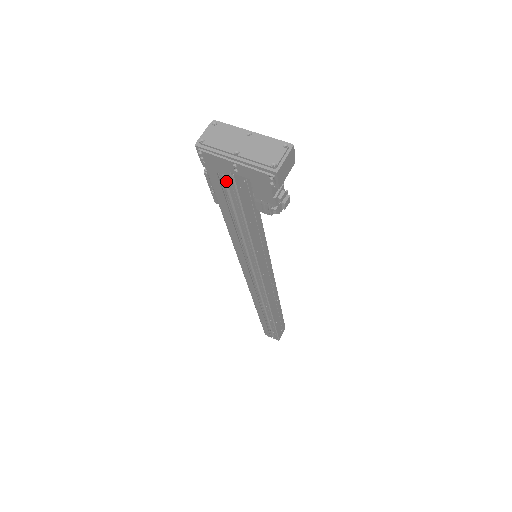
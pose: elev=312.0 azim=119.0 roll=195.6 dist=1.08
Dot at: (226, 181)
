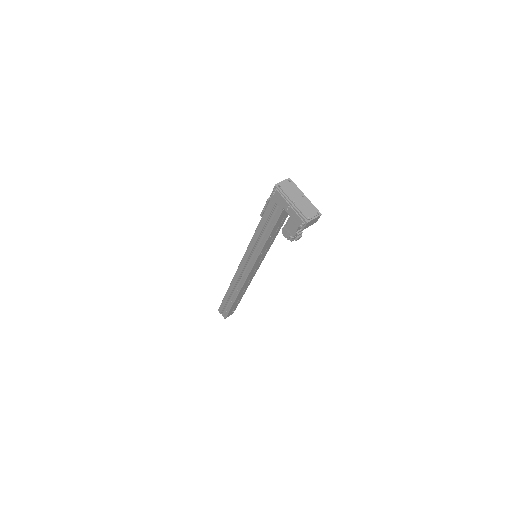
Dot at: (277, 210)
